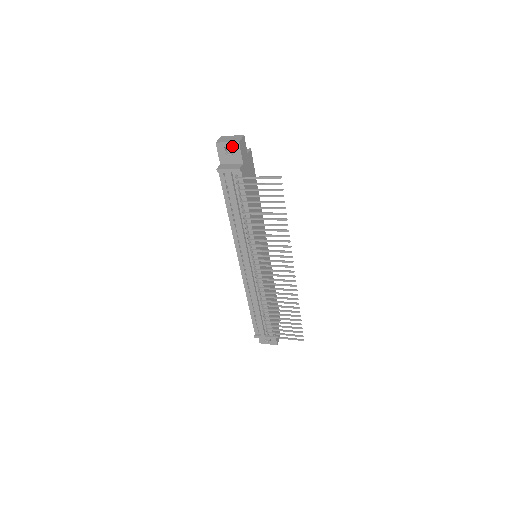
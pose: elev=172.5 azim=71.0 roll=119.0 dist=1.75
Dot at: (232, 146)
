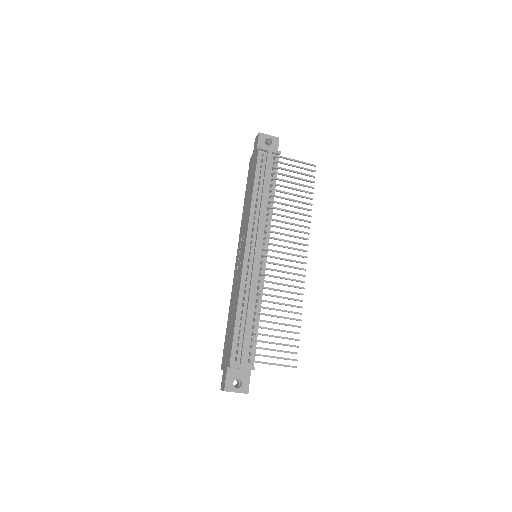
Dot at: (272, 139)
